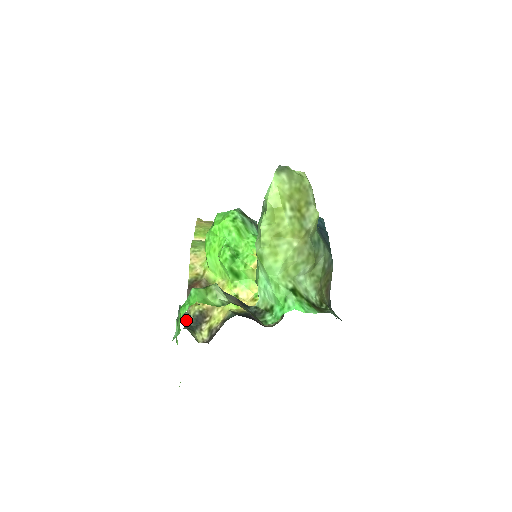
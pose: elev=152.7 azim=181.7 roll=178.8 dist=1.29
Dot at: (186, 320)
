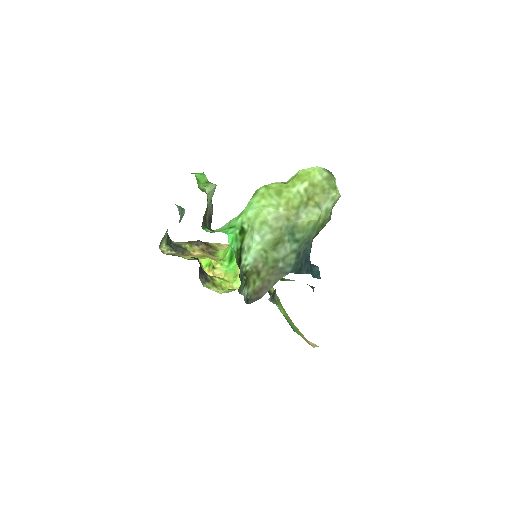
Dot at: occluded
